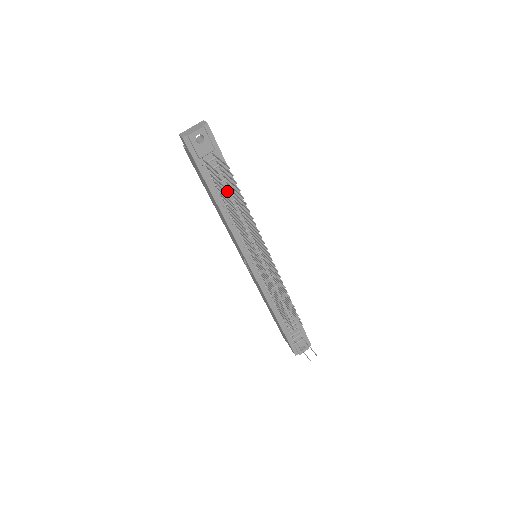
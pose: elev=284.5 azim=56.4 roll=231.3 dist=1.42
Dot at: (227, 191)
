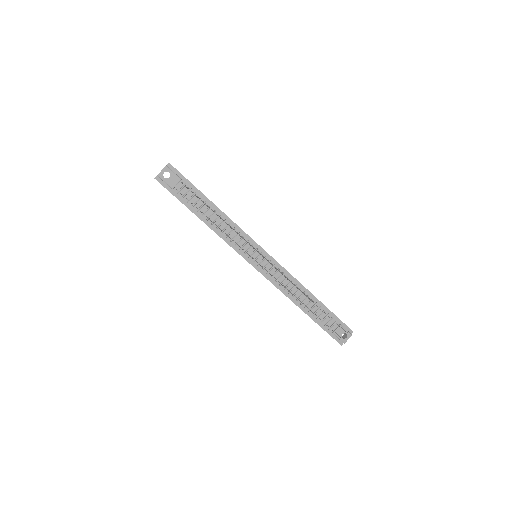
Dot at: (205, 208)
